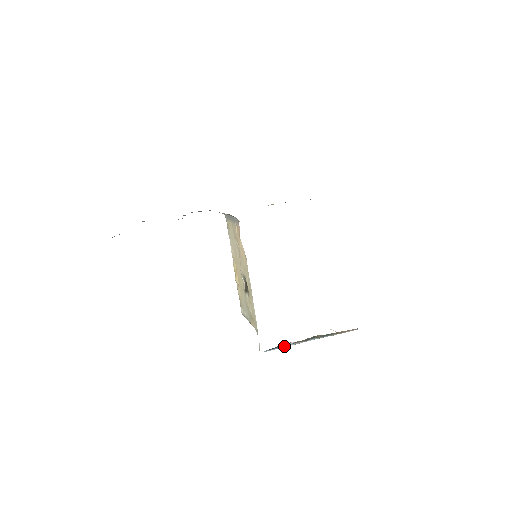
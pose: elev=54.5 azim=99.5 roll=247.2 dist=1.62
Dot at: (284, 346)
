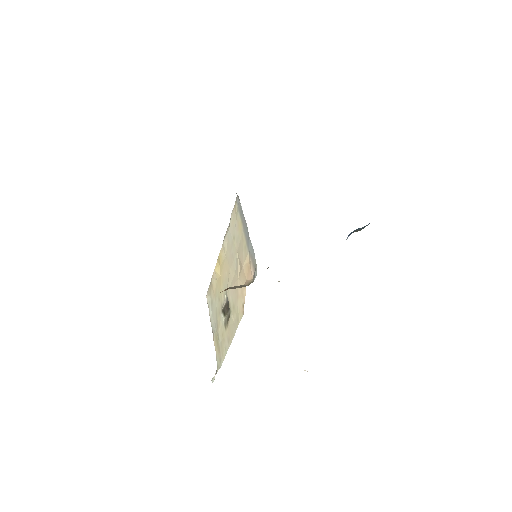
Dot at: occluded
